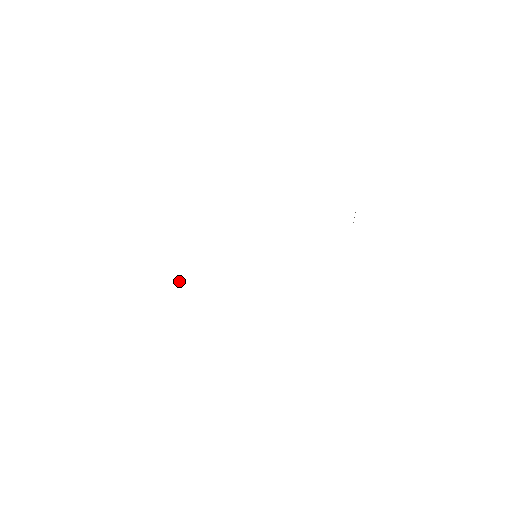
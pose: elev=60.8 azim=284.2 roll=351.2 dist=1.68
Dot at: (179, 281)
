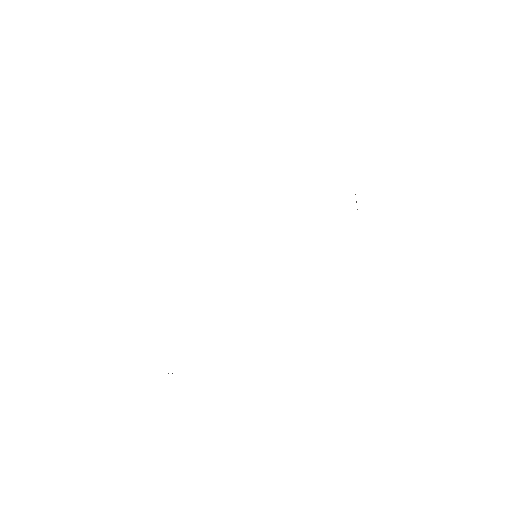
Dot at: occluded
